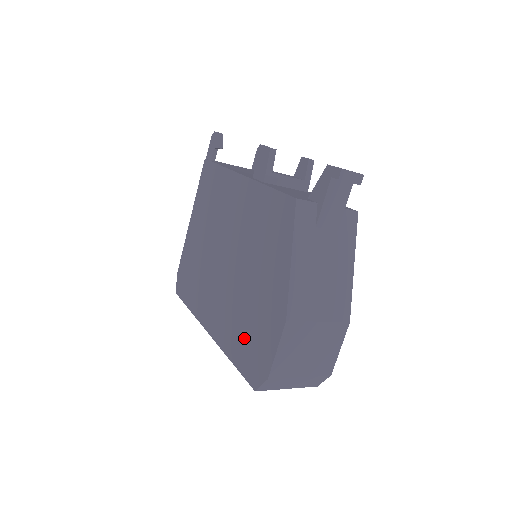
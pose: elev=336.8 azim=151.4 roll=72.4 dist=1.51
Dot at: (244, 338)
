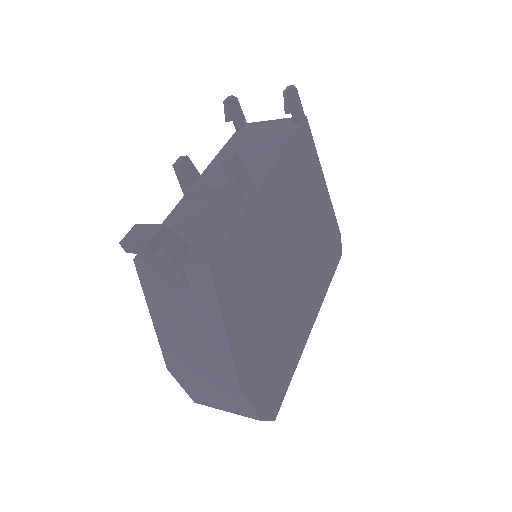
Dot at: occluded
